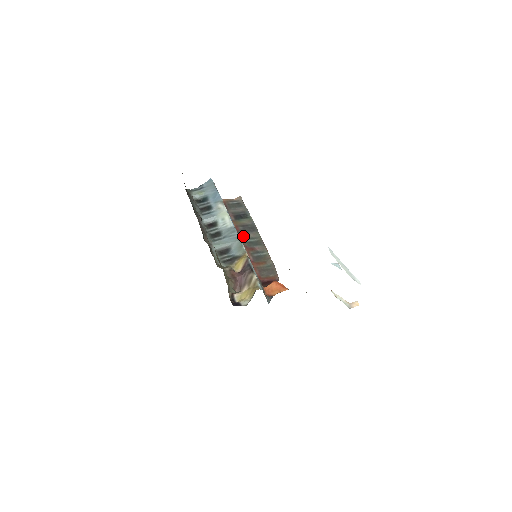
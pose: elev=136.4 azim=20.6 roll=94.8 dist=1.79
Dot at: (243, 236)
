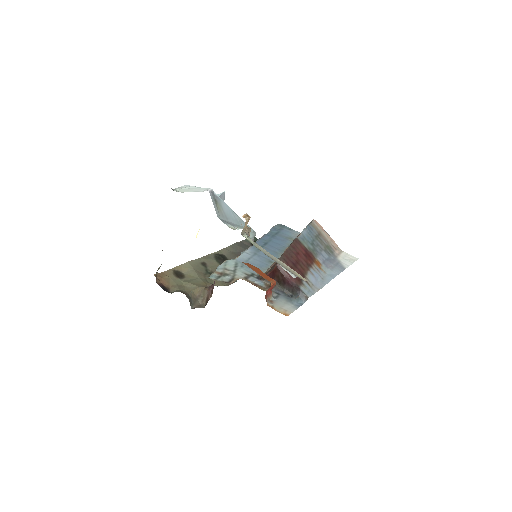
Dot at: occluded
